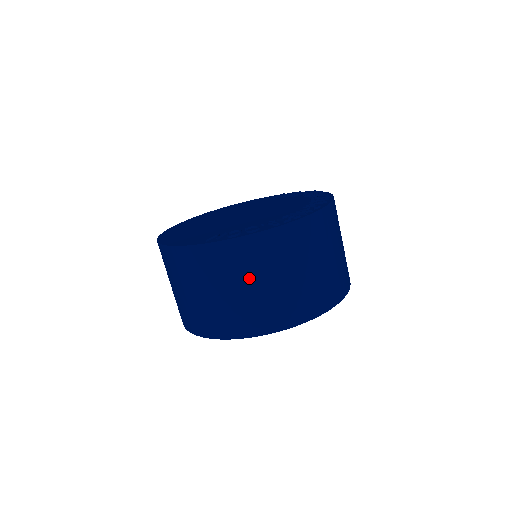
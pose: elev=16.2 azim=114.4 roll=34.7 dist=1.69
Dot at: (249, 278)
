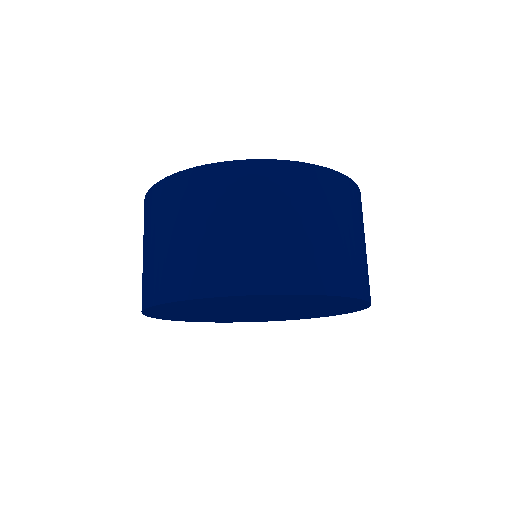
Dot at: (239, 212)
